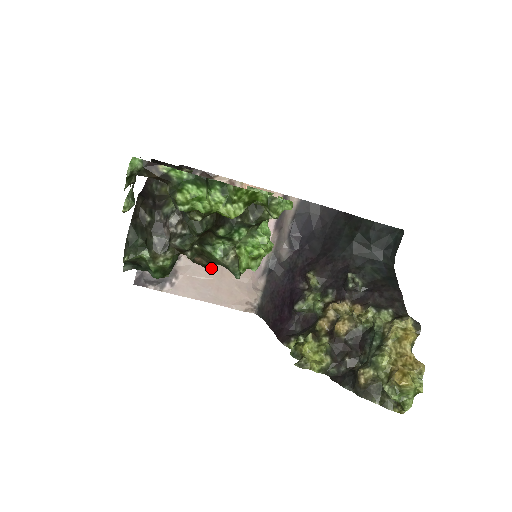
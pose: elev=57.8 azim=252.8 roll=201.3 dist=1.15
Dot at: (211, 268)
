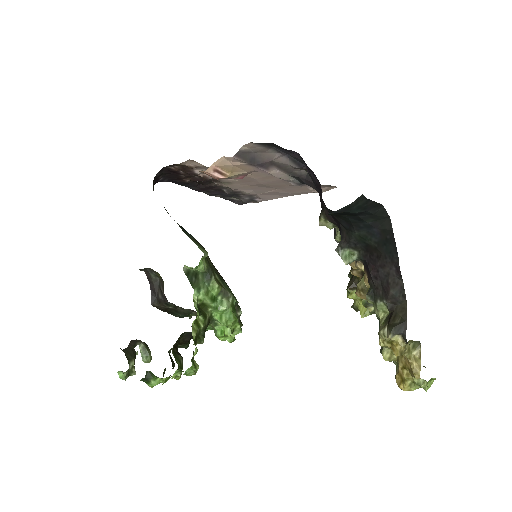
Dot at: (266, 187)
